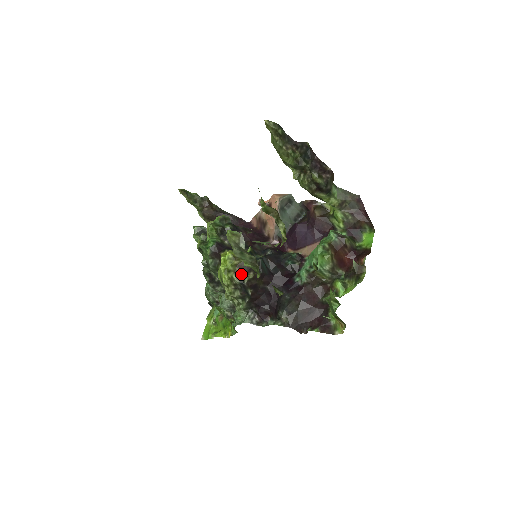
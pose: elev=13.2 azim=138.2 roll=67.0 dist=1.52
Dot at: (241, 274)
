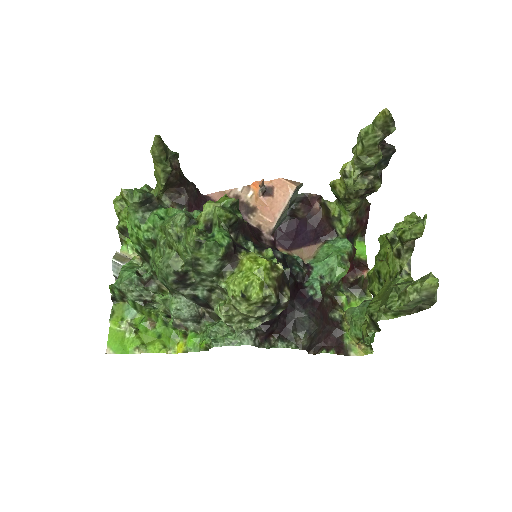
Dot at: (278, 290)
